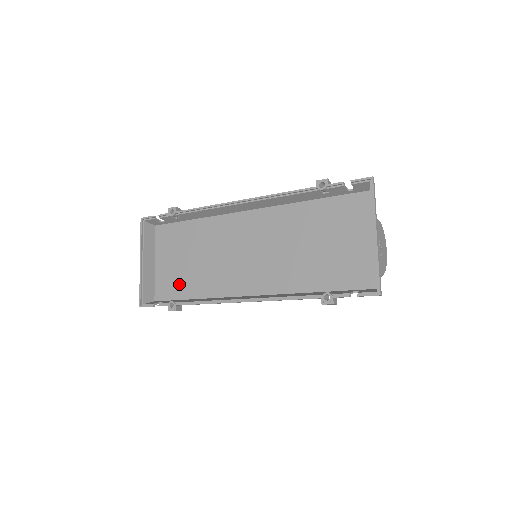
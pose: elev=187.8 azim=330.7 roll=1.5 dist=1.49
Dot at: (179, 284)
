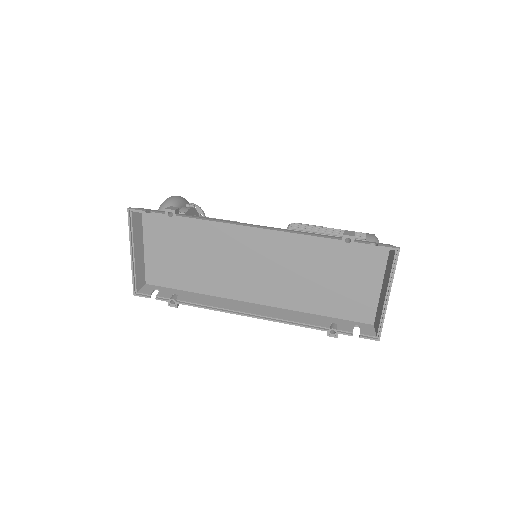
Dot at: (175, 275)
